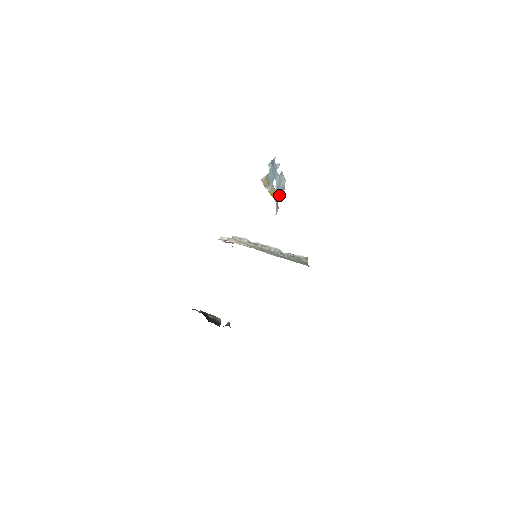
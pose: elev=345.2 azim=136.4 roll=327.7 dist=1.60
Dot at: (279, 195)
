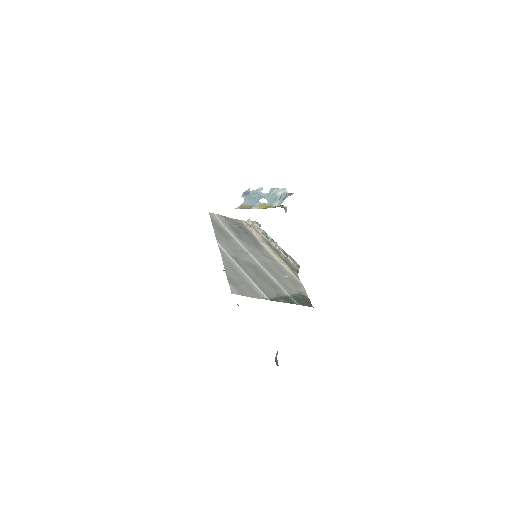
Dot at: (280, 202)
